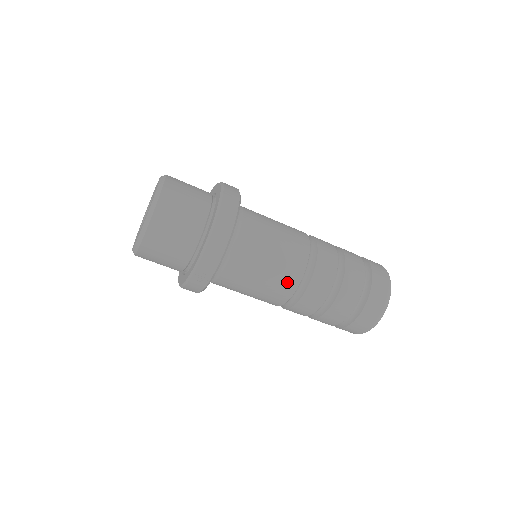
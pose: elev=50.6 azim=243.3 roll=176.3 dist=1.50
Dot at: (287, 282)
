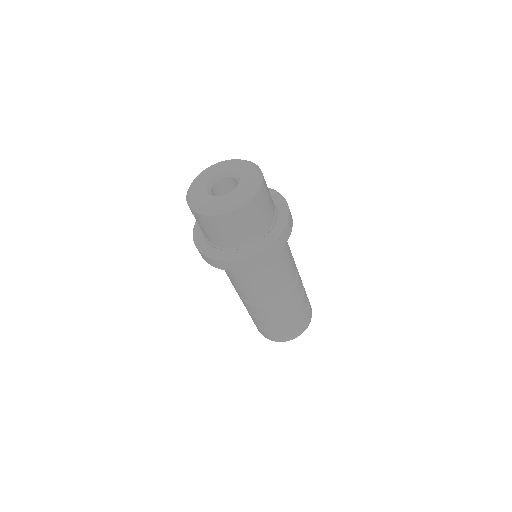
Dot at: (293, 273)
